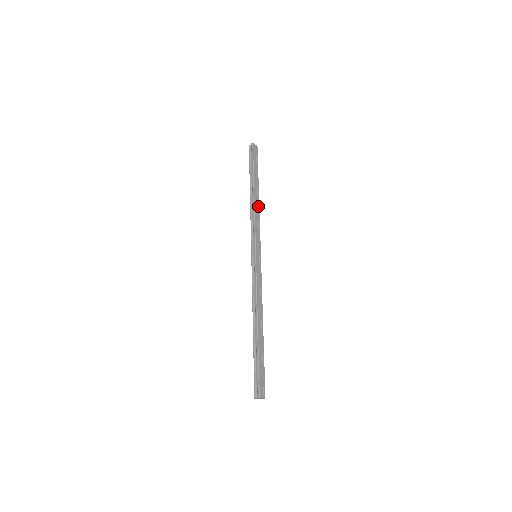
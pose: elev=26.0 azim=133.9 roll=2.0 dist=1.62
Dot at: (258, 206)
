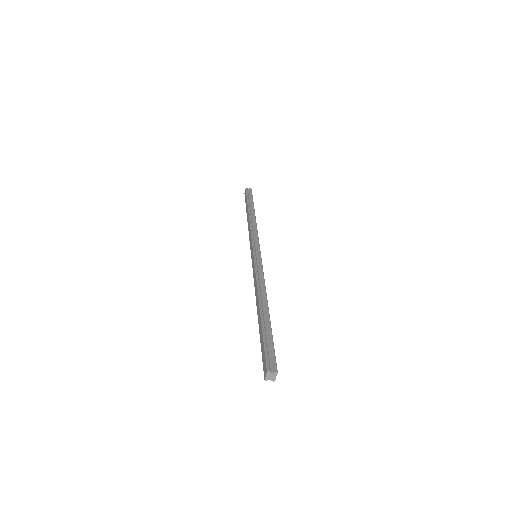
Dot at: occluded
